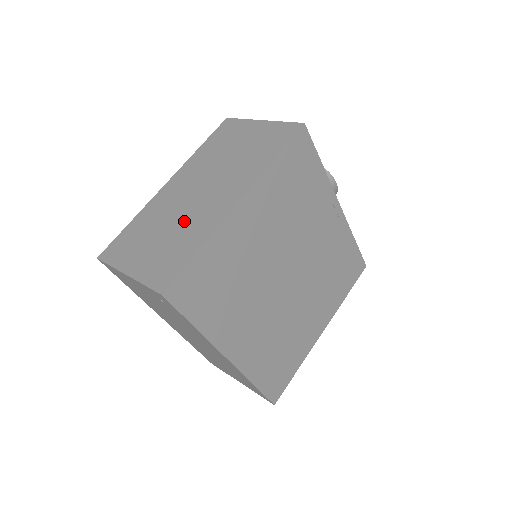
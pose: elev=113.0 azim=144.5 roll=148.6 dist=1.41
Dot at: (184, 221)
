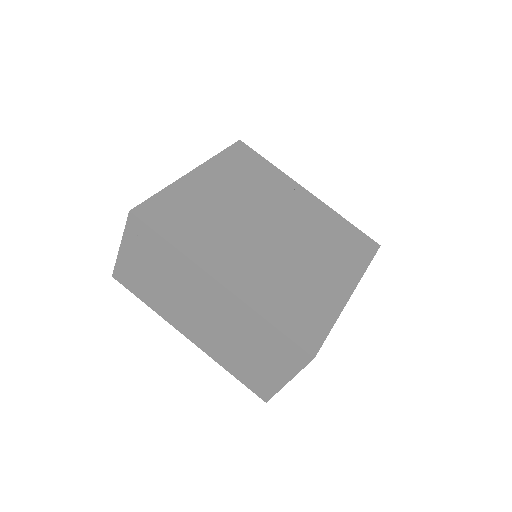
Dot at: occluded
